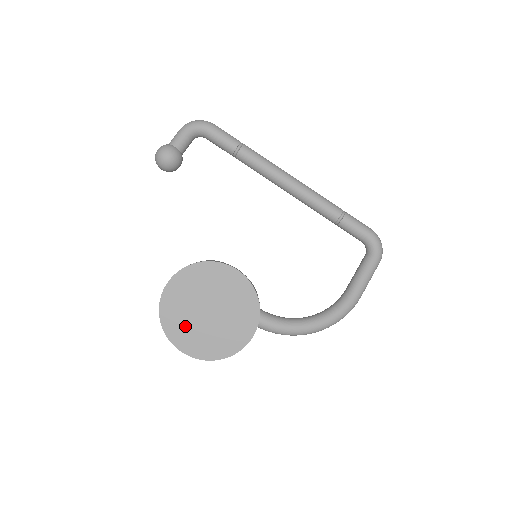
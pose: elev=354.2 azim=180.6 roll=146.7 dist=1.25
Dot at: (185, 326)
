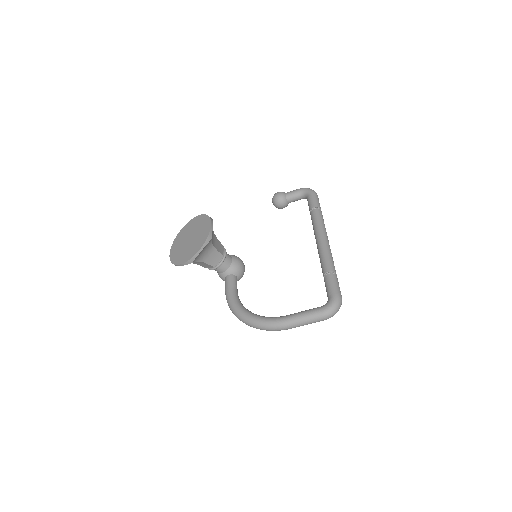
Dot at: (180, 242)
